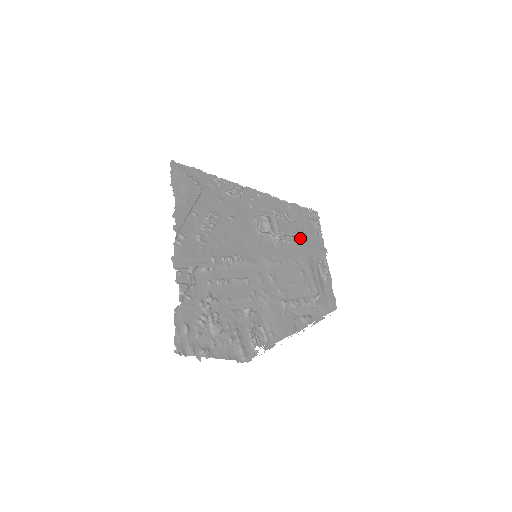
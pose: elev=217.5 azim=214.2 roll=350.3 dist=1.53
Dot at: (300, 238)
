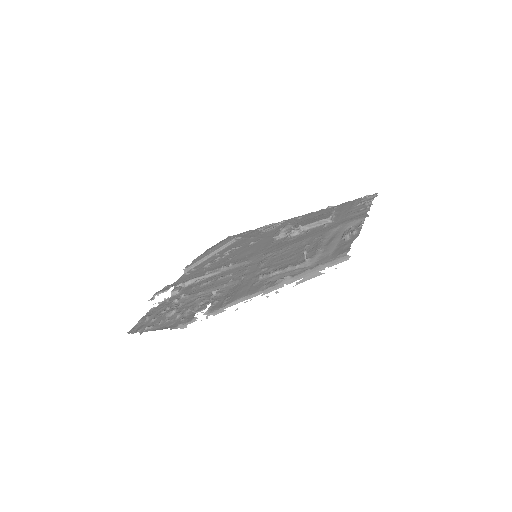
Dot at: (326, 222)
